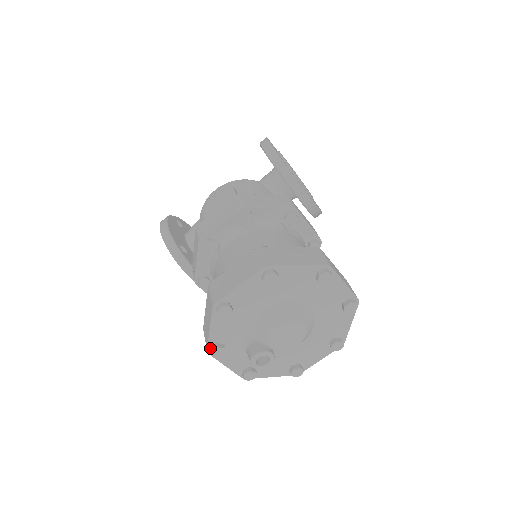
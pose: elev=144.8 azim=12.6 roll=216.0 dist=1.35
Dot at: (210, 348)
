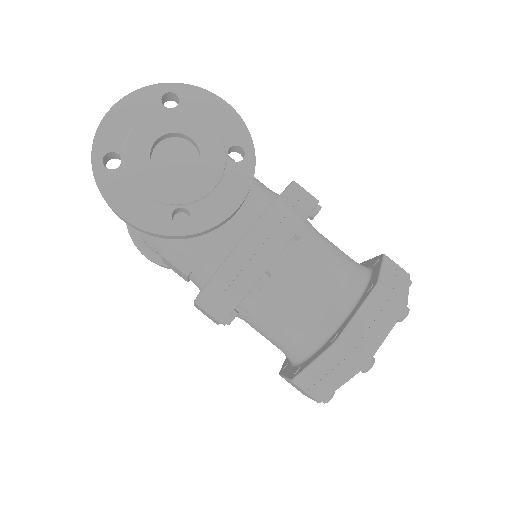
Dot at: occluded
